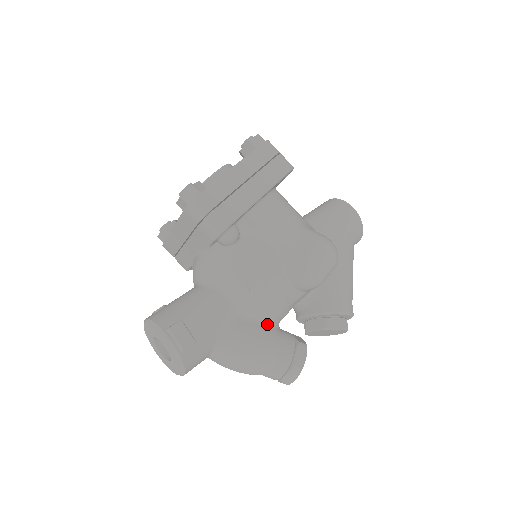
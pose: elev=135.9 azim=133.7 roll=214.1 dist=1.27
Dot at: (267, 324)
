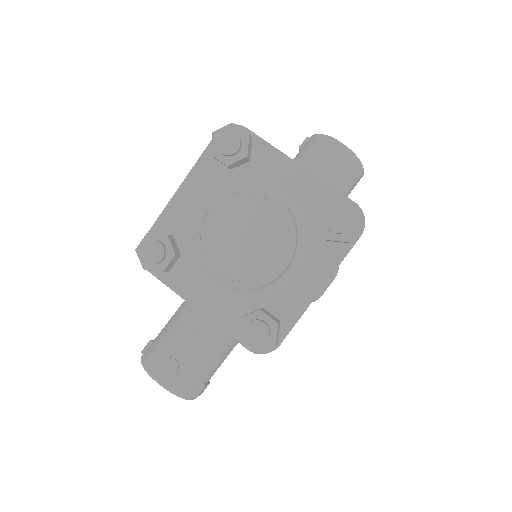
Dot at: occluded
